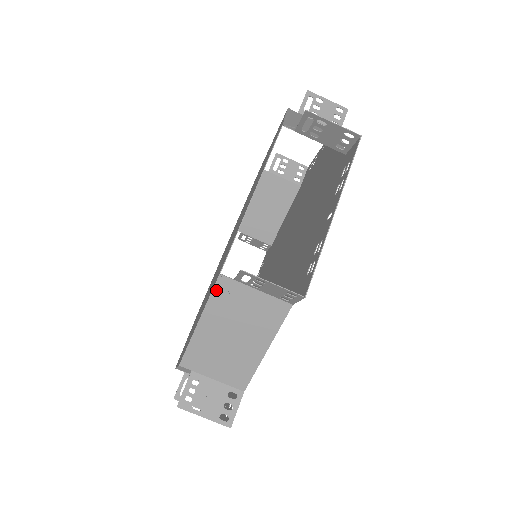
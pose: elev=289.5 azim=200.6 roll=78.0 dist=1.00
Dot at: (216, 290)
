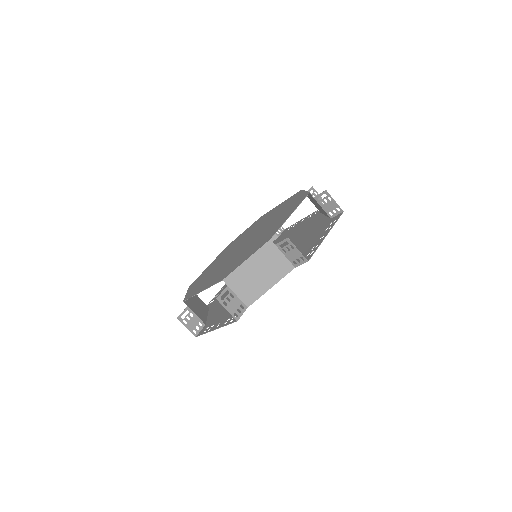
Dot at: (264, 246)
